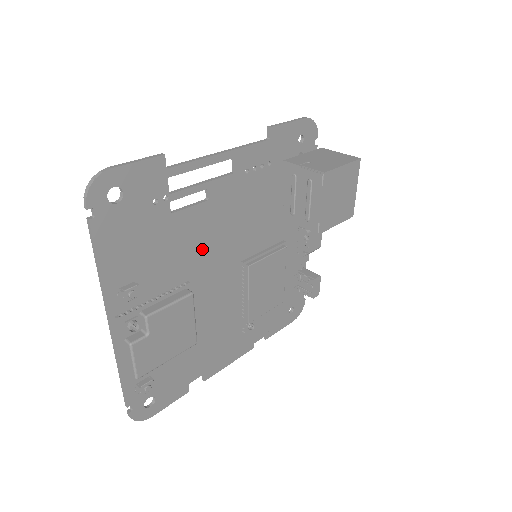
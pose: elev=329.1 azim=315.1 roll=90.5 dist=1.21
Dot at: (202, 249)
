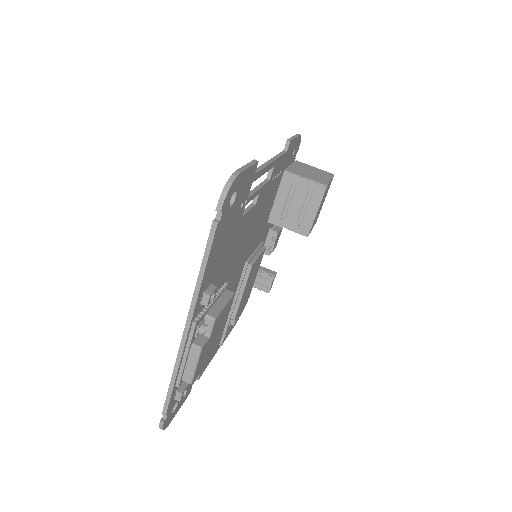
Dot at: (239, 250)
